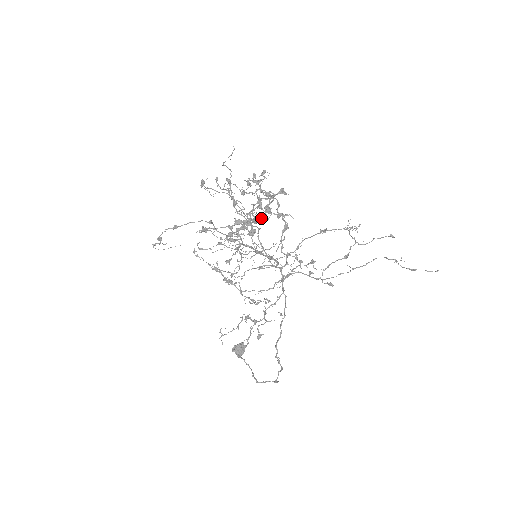
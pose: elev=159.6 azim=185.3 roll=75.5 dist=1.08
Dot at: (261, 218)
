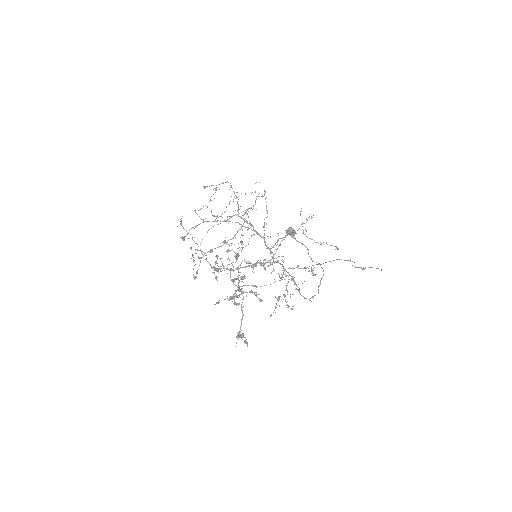
Dot at: (243, 315)
